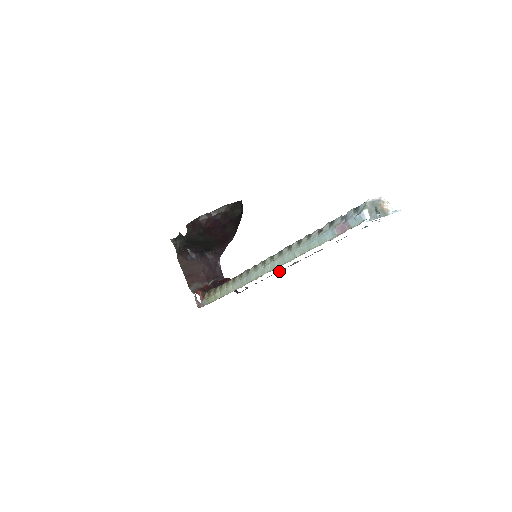
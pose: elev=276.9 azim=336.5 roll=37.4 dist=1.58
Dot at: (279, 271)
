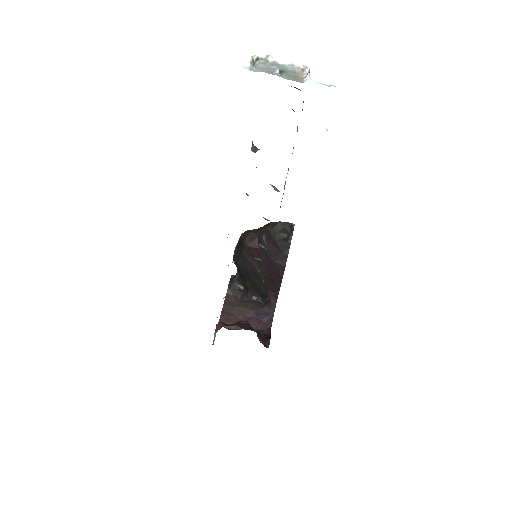
Dot at: occluded
